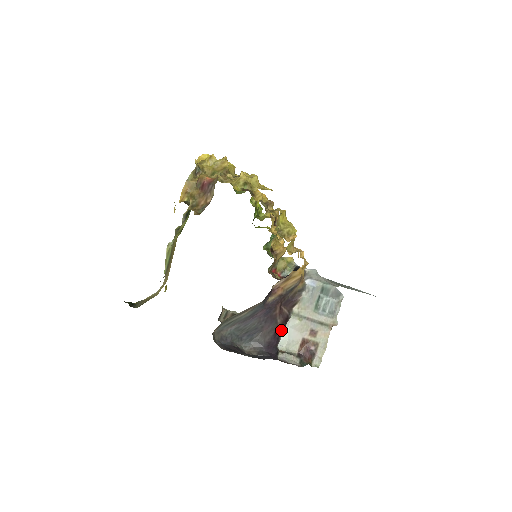
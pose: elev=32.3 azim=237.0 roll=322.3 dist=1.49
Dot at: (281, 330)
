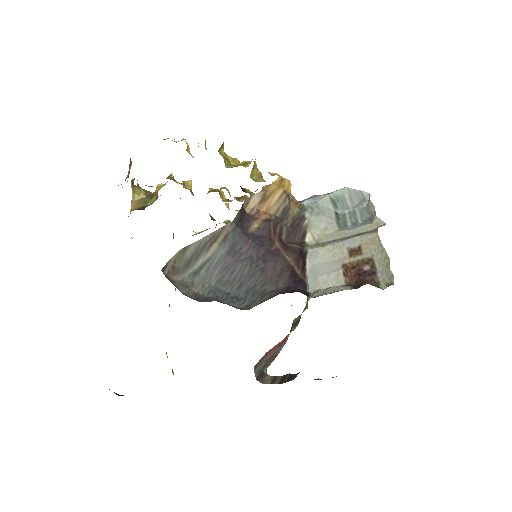
Dot at: (302, 272)
